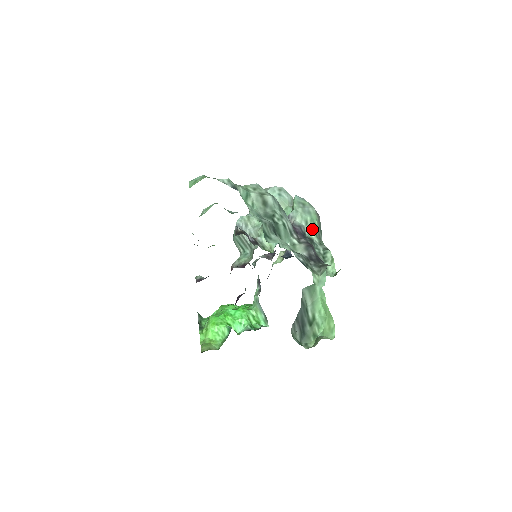
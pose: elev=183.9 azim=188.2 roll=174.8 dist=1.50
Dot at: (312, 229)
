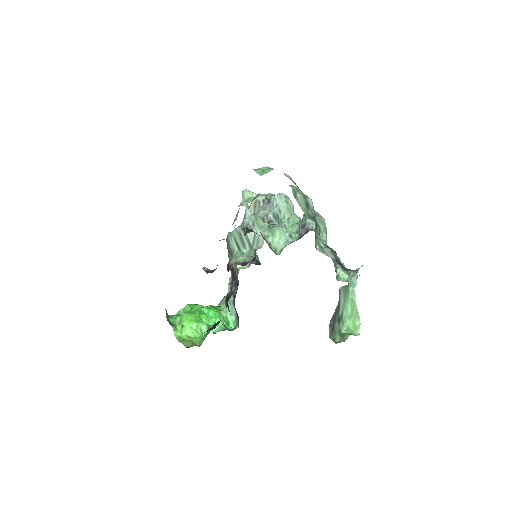
Dot at: (324, 237)
